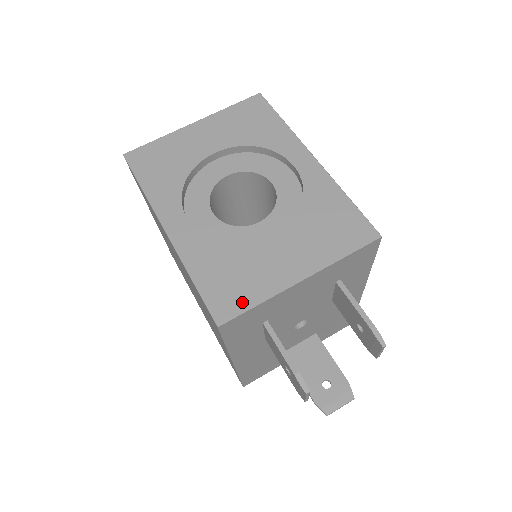
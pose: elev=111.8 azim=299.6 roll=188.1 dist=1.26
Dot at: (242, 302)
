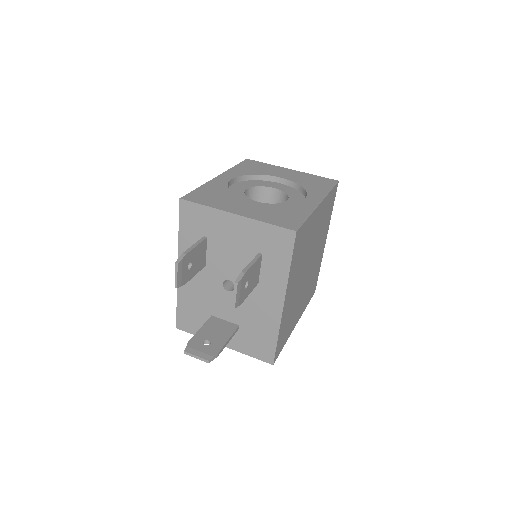
Dot at: (201, 201)
